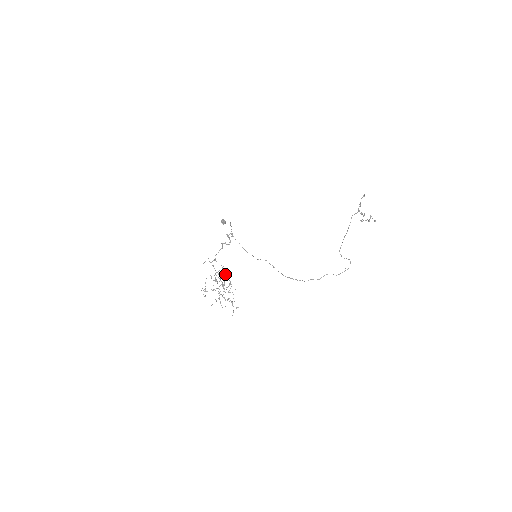
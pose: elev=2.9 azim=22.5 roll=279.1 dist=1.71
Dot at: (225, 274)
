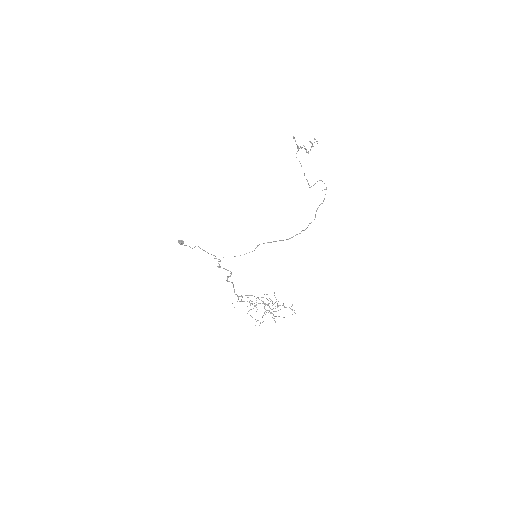
Dot at: (258, 298)
